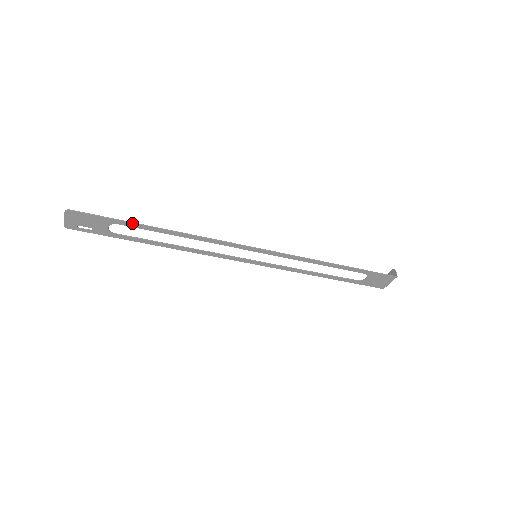
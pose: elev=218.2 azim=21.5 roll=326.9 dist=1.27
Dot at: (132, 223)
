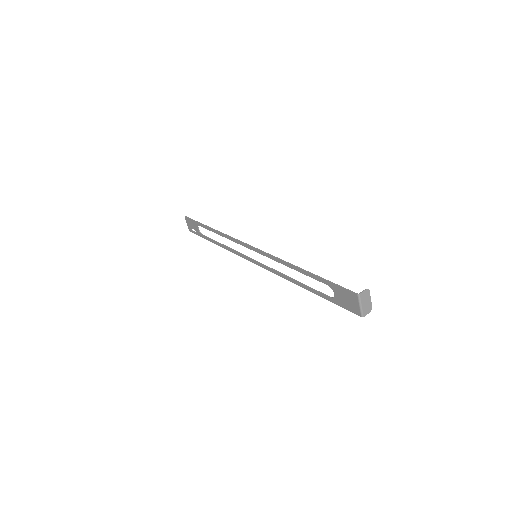
Dot at: (202, 224)
